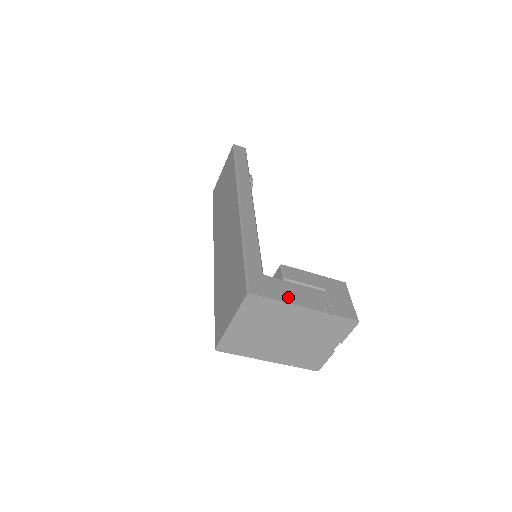
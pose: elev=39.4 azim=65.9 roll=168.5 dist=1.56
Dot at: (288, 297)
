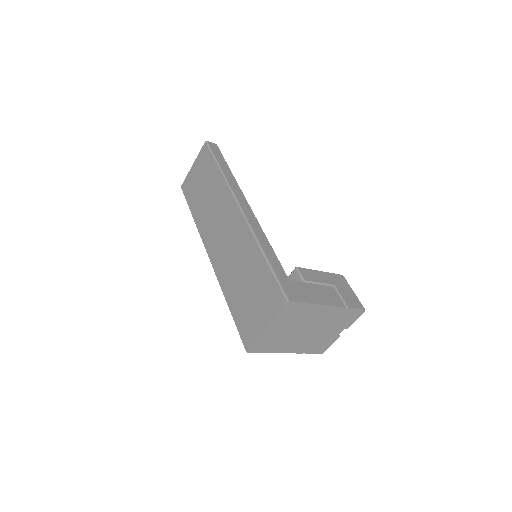
Dot at: (315, 299)
